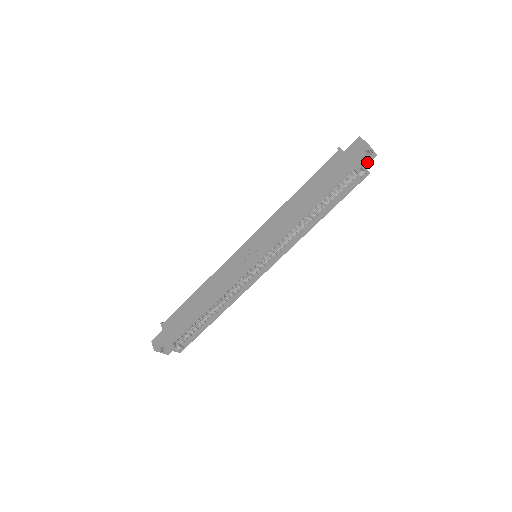
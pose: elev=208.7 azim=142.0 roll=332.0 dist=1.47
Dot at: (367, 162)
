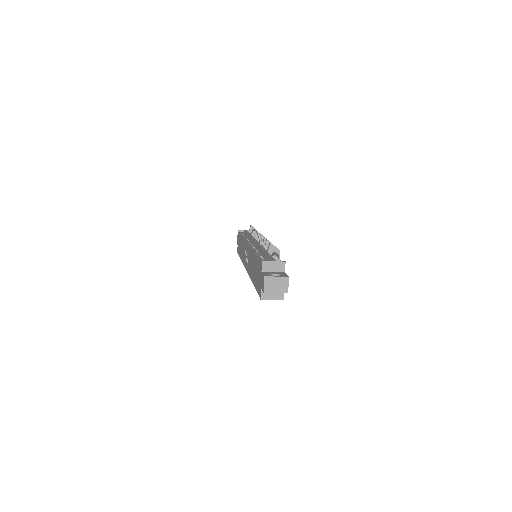
Dot at: occluded
